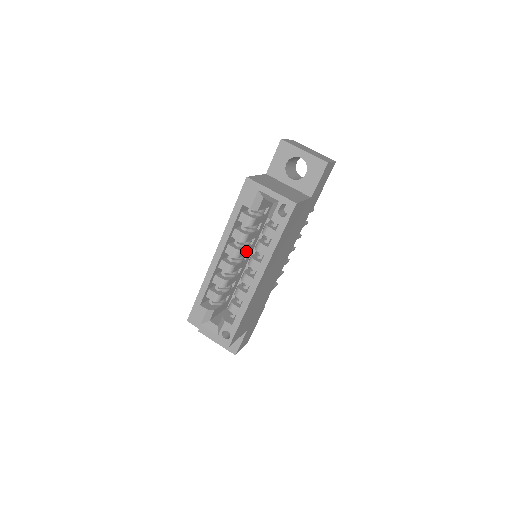
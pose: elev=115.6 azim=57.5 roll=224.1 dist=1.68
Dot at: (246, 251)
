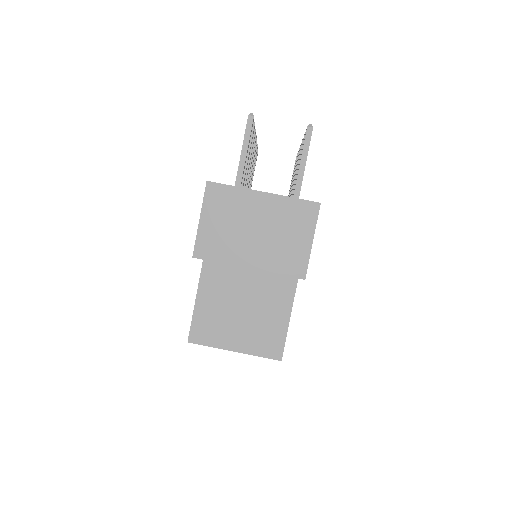
Dot at: occluded
